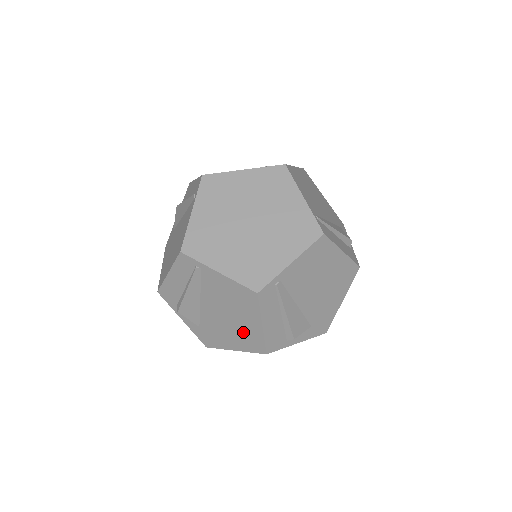
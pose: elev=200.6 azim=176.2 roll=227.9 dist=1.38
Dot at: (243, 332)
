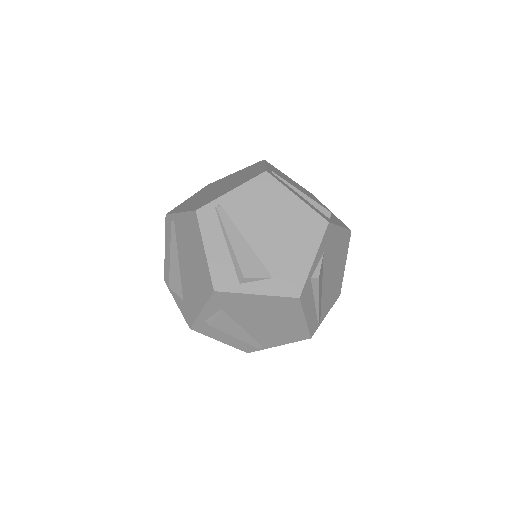
Dot at: (297, 225)
